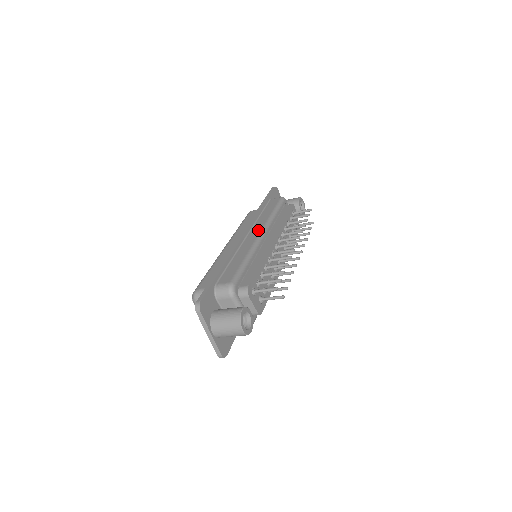
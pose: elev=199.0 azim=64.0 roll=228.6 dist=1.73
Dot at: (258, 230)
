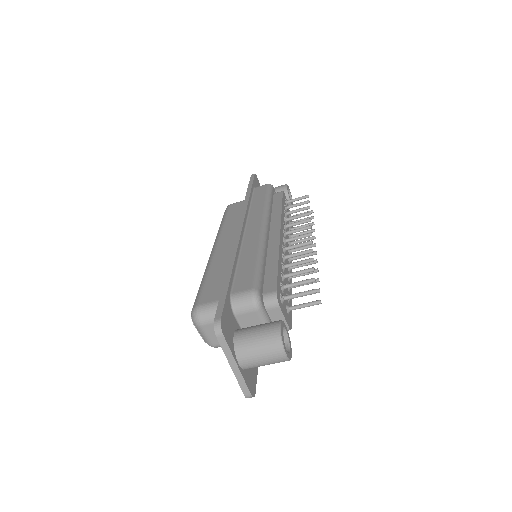
Dot at: (258, 221)
